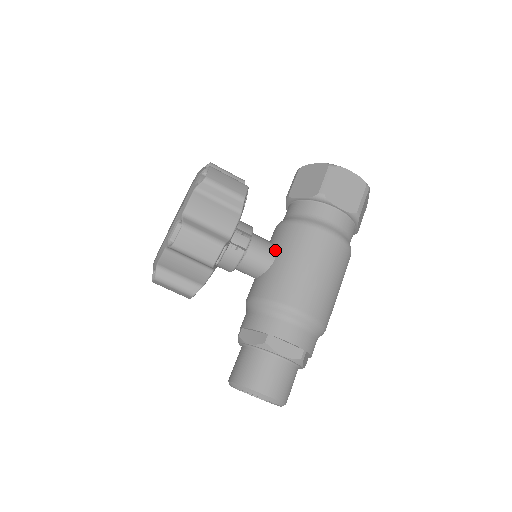
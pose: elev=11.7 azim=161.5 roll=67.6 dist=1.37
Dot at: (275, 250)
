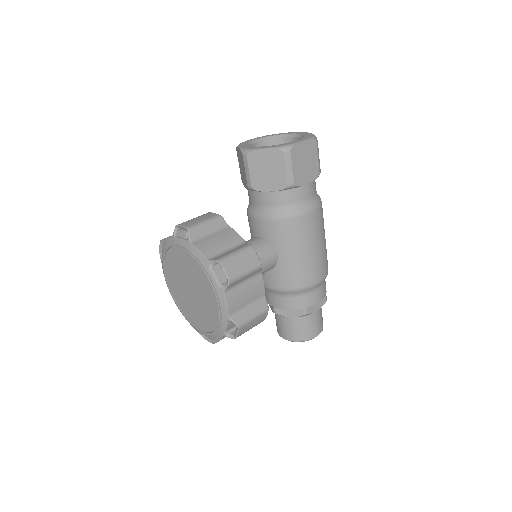
Dot at: (274, 248)
